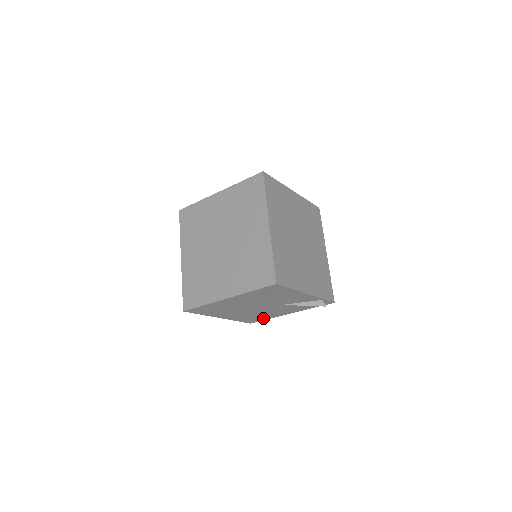
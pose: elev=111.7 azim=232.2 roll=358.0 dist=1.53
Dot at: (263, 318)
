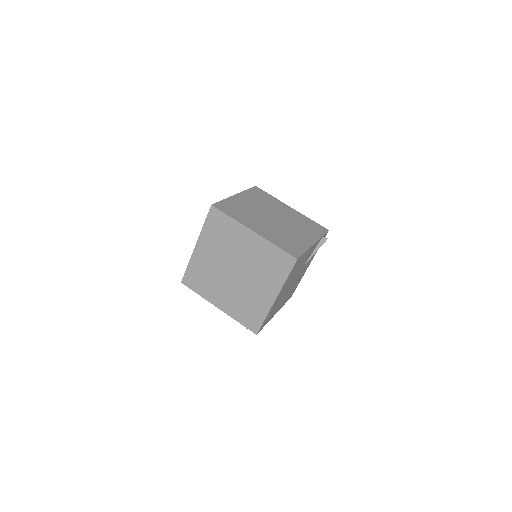
Dot at: (297, 285)
